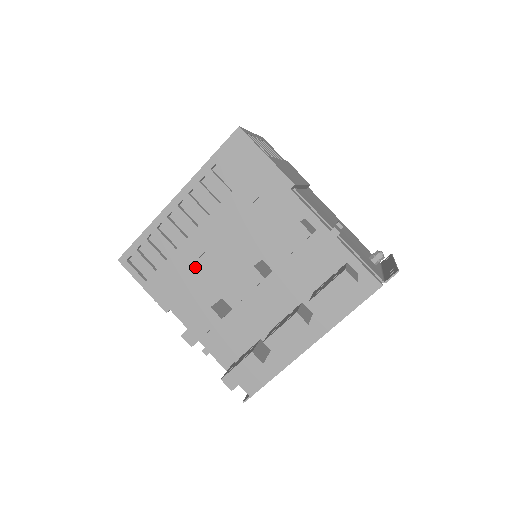
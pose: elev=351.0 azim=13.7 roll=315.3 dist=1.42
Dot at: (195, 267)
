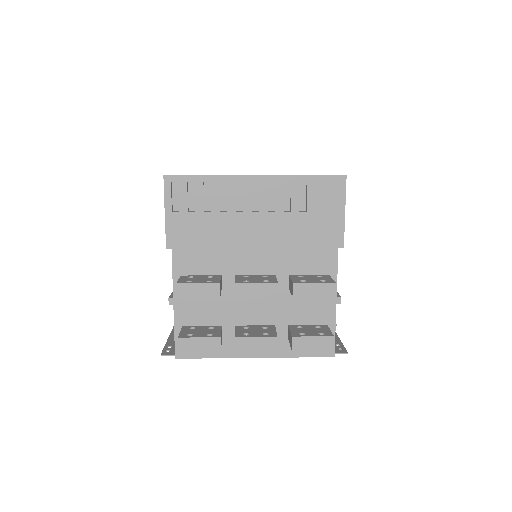
Dot at: (222, 237)
